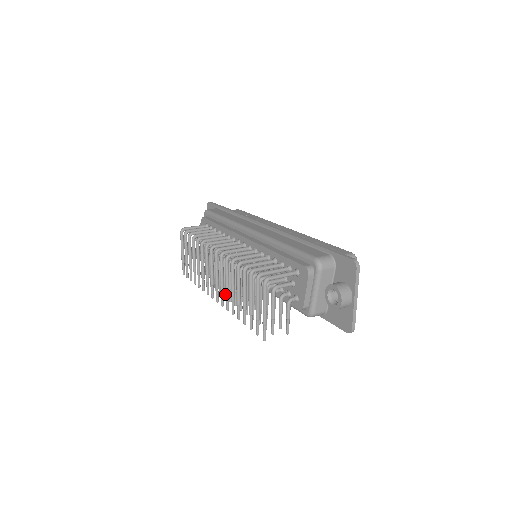
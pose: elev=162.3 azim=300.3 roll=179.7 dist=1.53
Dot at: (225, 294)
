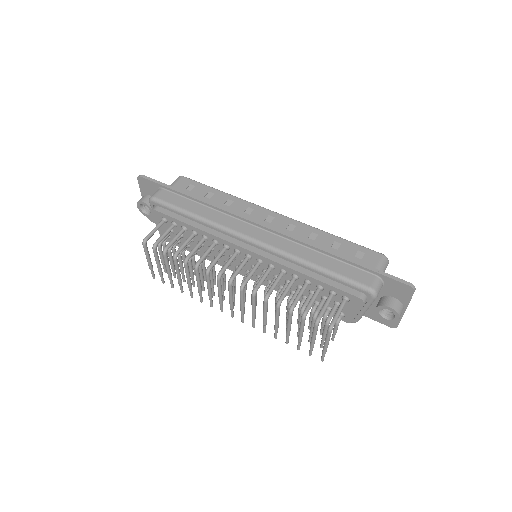
Dot at: (252, 318)
